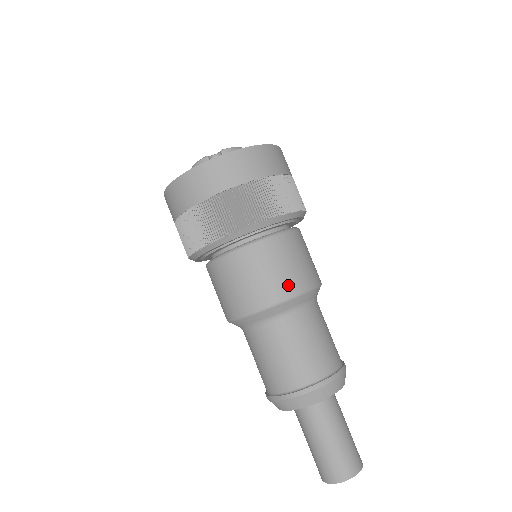
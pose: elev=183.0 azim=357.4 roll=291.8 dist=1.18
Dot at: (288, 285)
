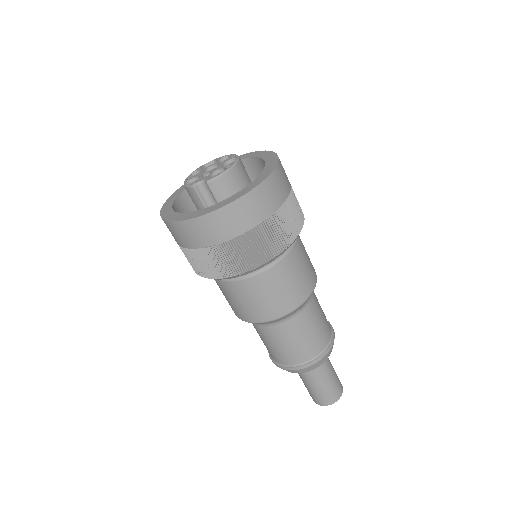
Dot at: (274, 310)
